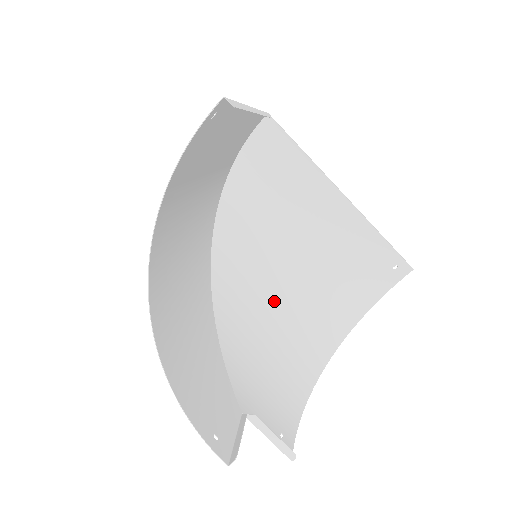
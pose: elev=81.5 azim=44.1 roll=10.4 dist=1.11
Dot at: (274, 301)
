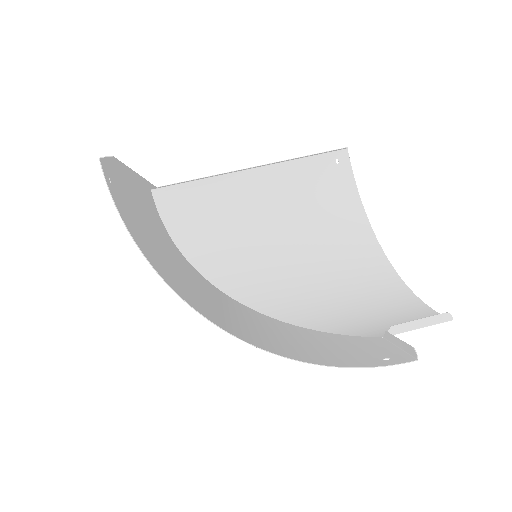
Dot at: (306, 272)
